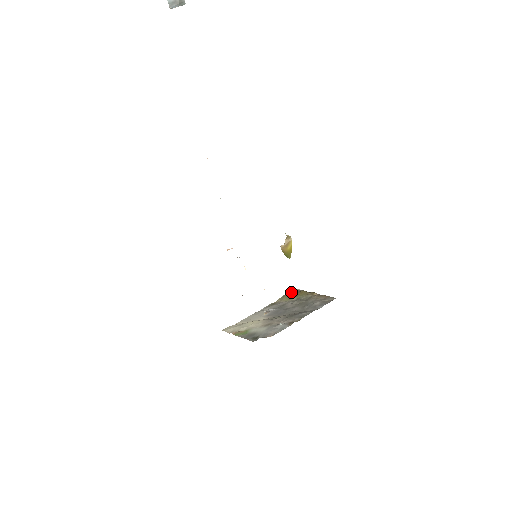
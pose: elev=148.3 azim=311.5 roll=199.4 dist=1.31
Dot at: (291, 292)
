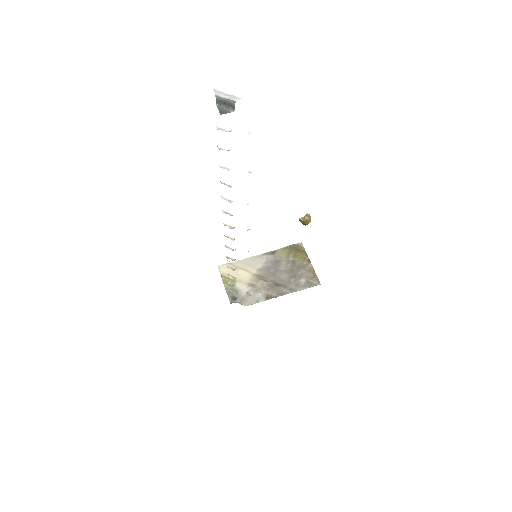
Dot at: (294, 247)
